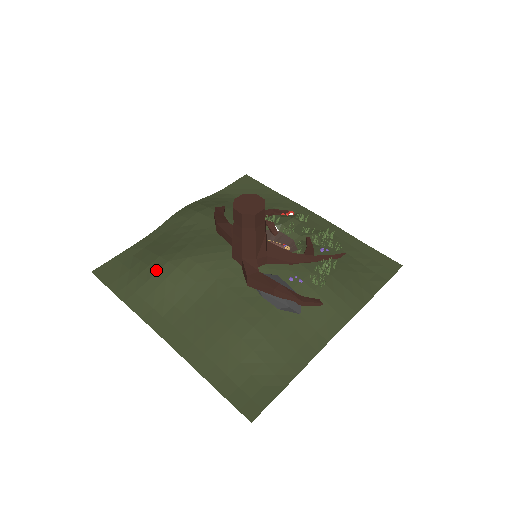
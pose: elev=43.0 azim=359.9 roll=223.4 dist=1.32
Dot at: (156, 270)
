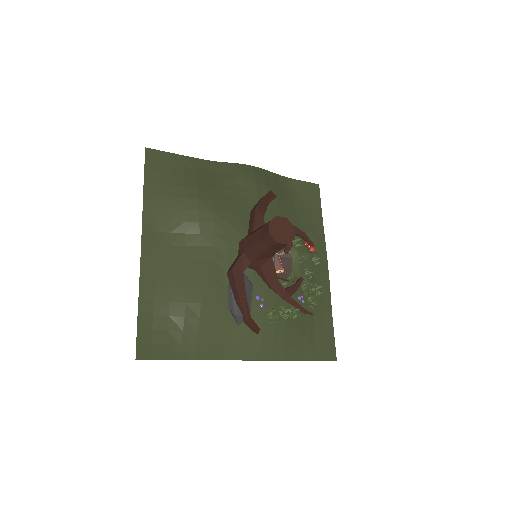
Dot at: (185, 196)
